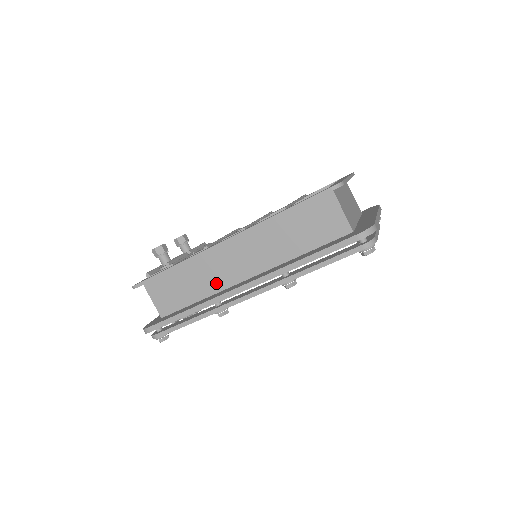
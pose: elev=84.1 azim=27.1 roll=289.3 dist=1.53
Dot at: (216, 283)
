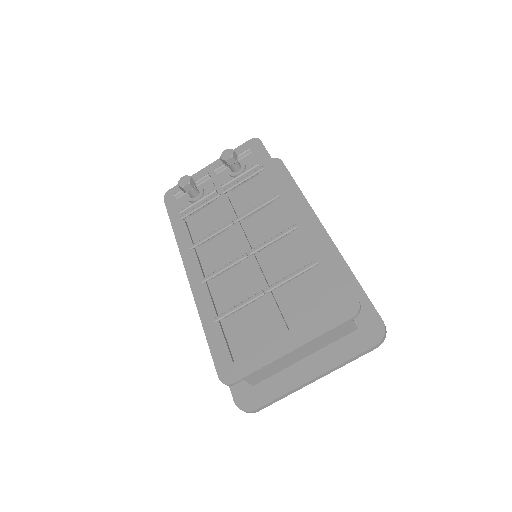
Dot at: occluded
